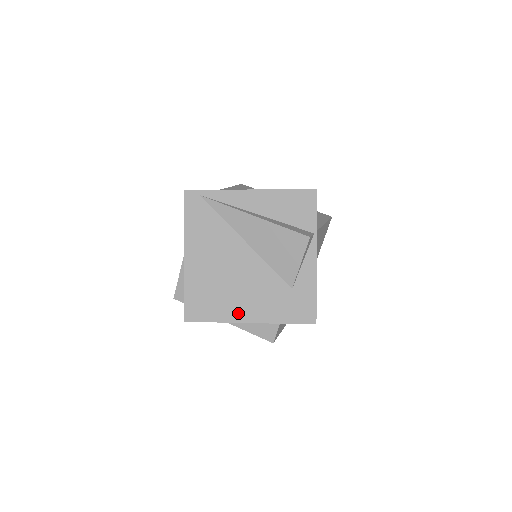
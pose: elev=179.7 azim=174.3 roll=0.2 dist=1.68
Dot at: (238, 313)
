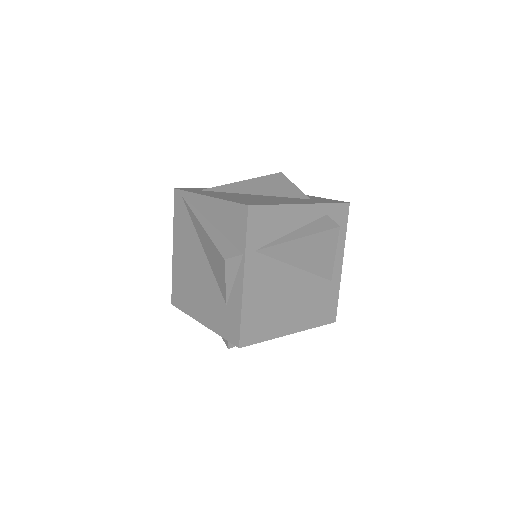
Dot at: (196, 311)
